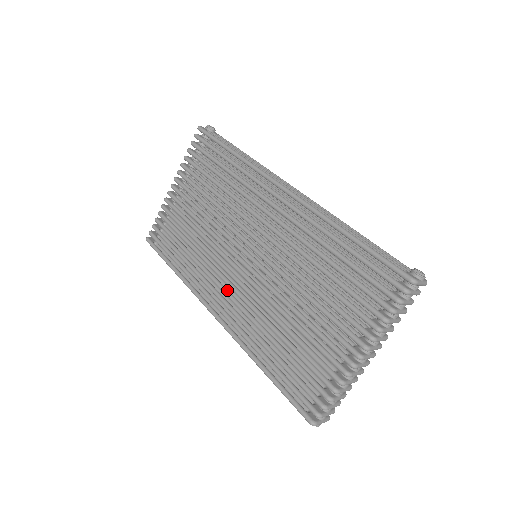
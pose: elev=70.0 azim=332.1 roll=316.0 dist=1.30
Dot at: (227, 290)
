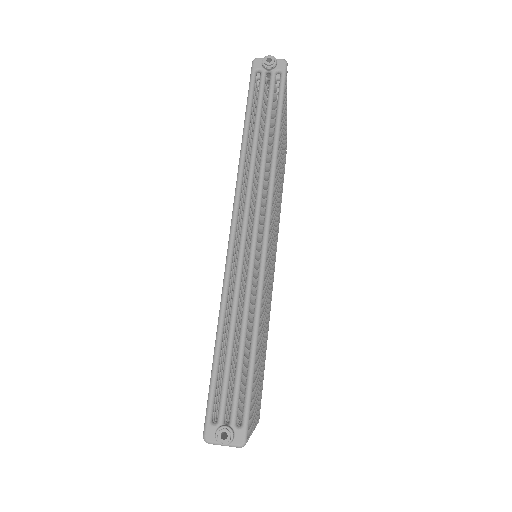
Dot at: occluded
